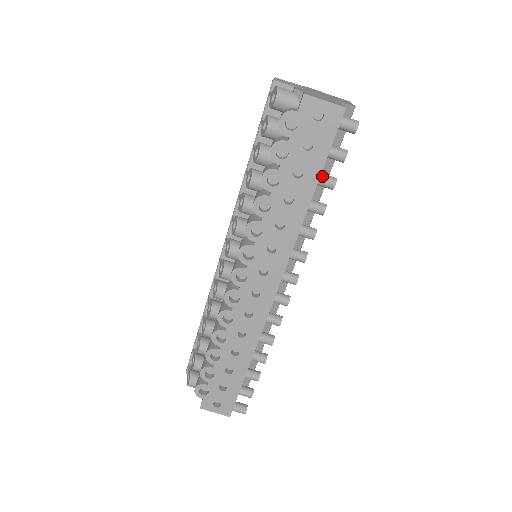
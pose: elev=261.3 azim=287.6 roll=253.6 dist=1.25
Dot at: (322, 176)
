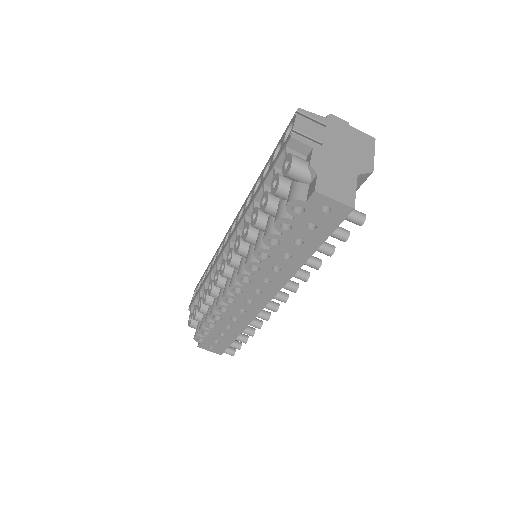
Dot at: (321, 247)
